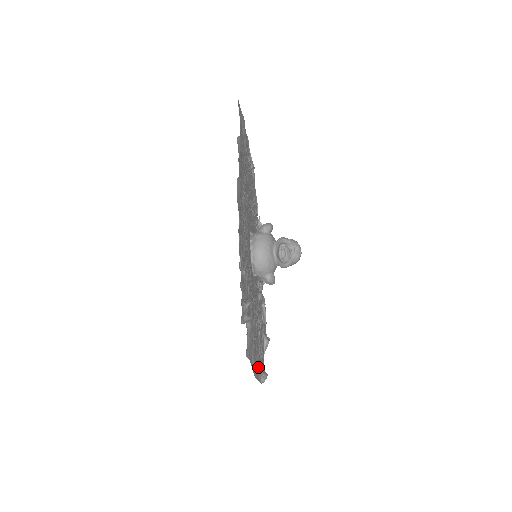
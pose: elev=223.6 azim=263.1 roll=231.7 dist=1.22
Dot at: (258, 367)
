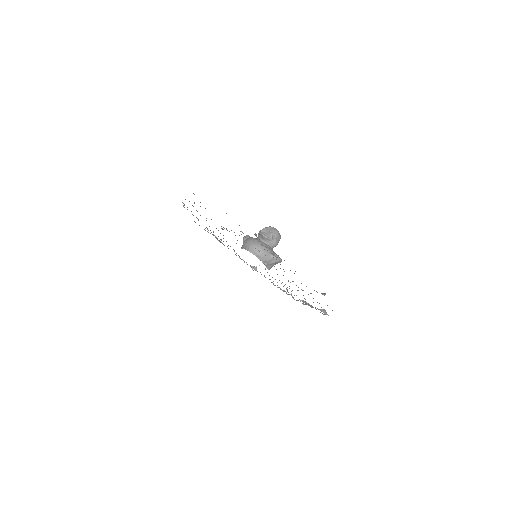
Dot at: occluded
